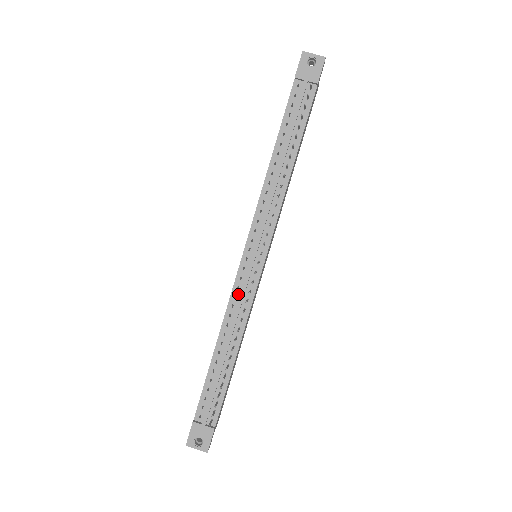
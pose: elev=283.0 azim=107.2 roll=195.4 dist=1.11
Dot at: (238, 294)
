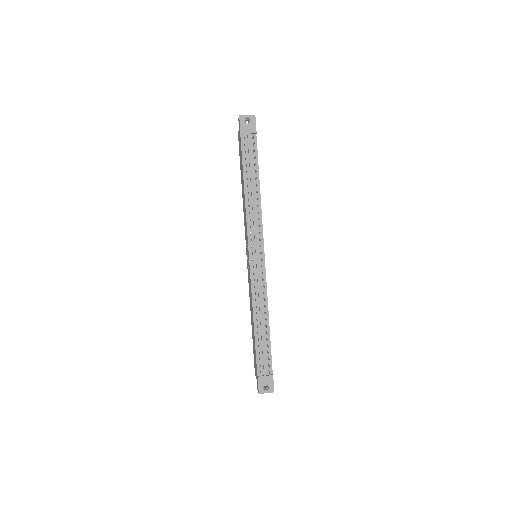
Dot at: (256, 284)
